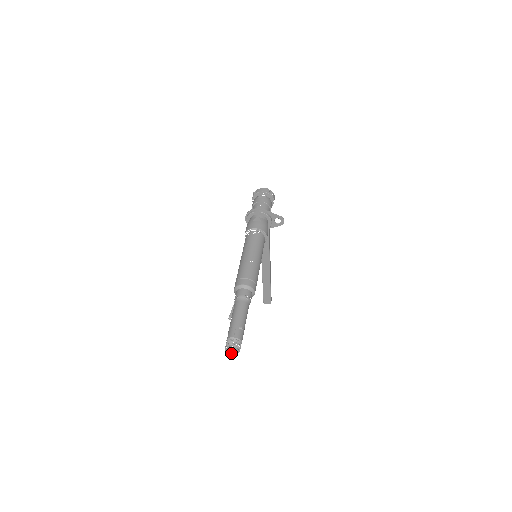
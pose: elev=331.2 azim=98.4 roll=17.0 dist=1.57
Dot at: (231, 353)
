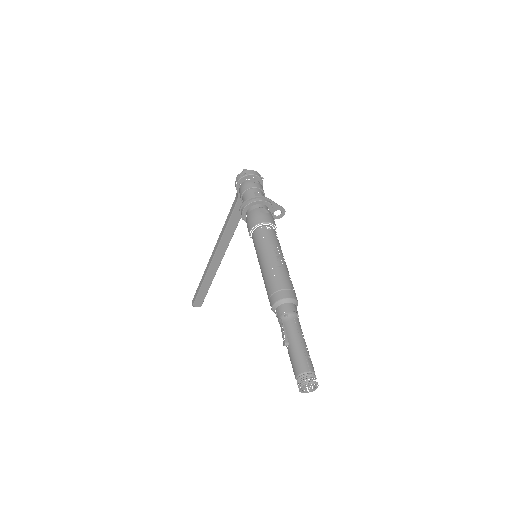
Dot at: (304, 392)
